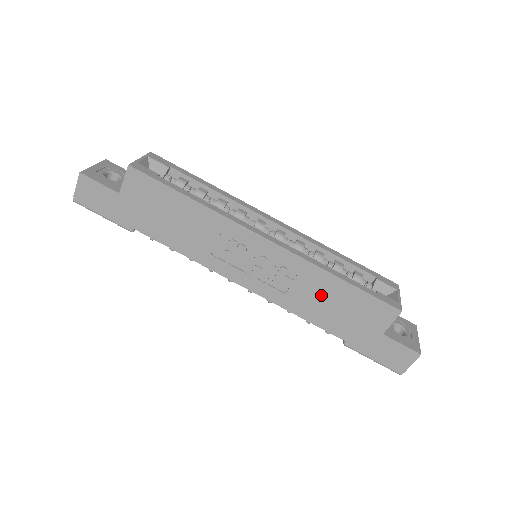
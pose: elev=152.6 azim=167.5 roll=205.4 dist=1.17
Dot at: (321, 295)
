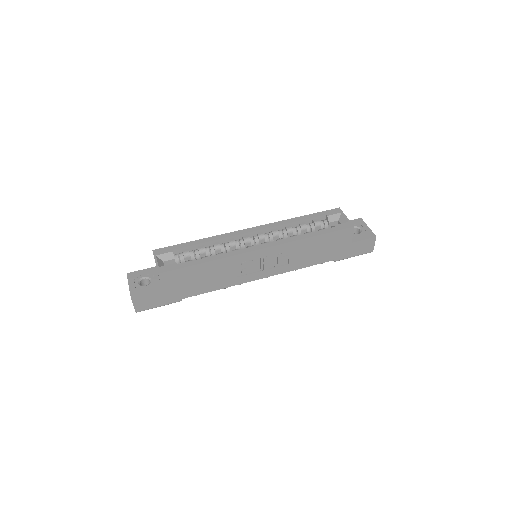
Dot at: (308, 251)
